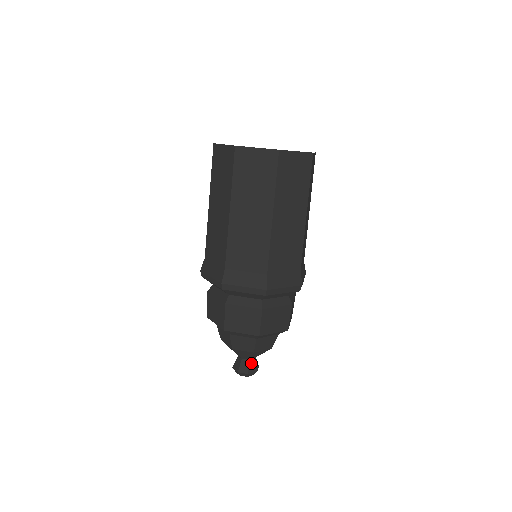
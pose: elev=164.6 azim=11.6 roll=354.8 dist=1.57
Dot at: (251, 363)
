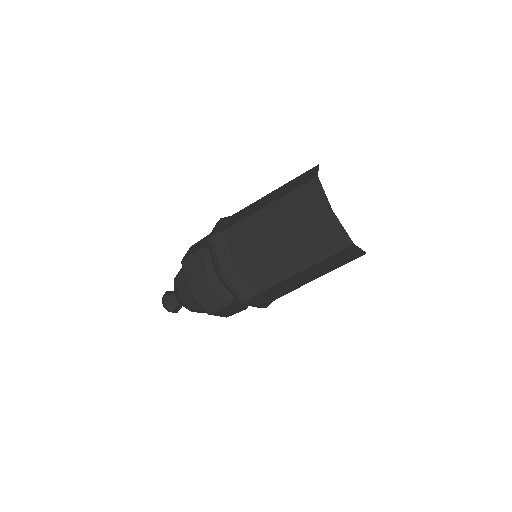
Dot at: (175, 303)
